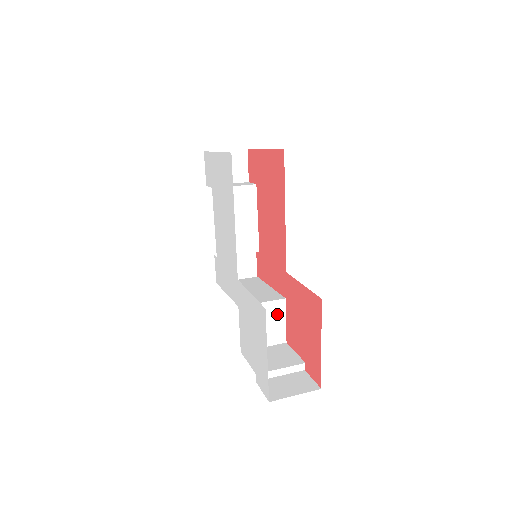
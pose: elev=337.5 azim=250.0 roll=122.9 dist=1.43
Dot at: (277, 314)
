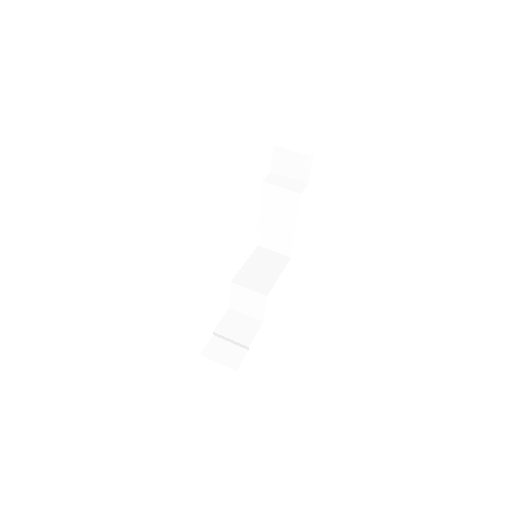
Dot at: (259, 302)
